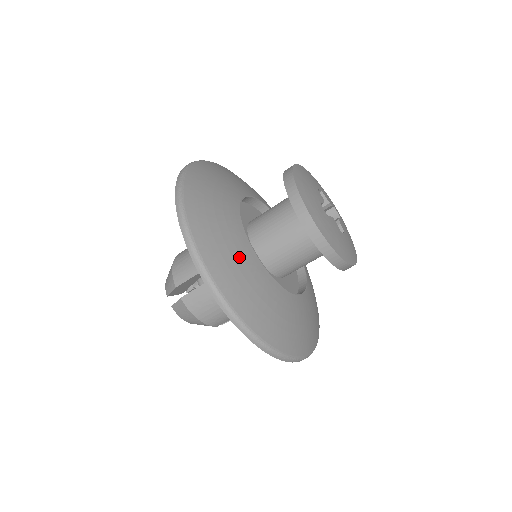
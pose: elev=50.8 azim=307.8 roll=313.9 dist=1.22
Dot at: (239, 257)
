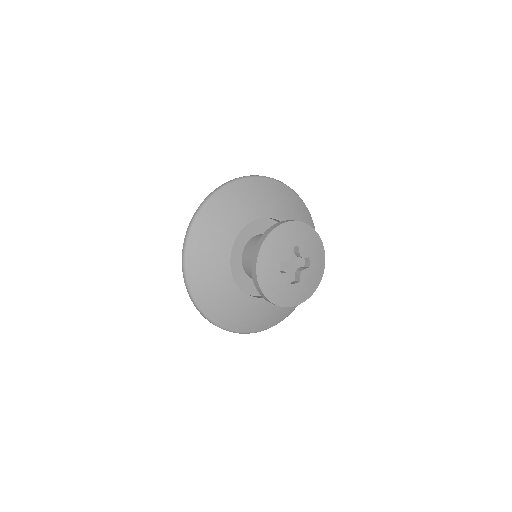
Dot at: (270, 310)
